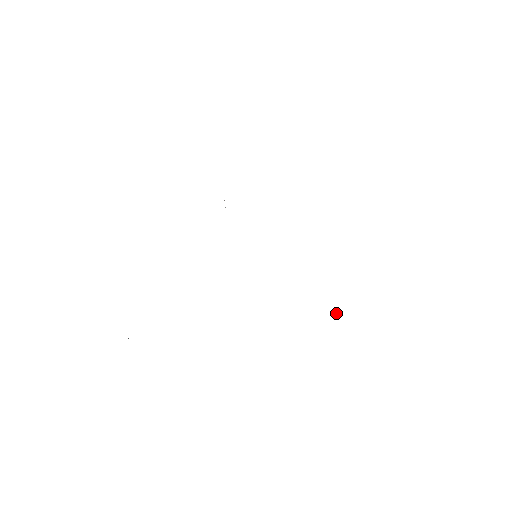
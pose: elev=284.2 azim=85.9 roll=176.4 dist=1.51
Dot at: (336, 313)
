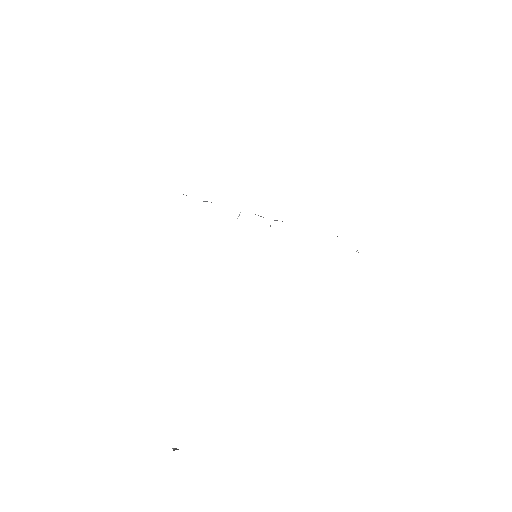
Dot at: occluded
